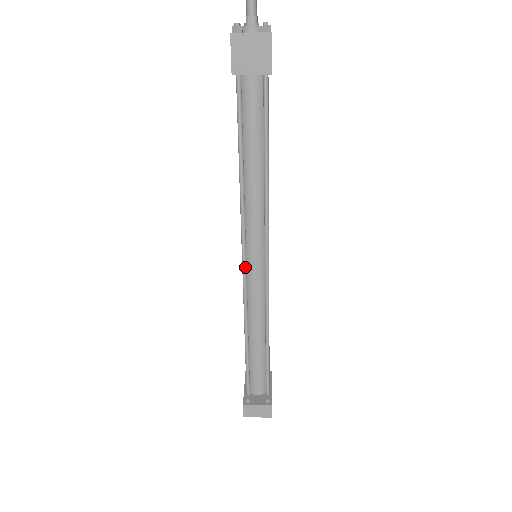
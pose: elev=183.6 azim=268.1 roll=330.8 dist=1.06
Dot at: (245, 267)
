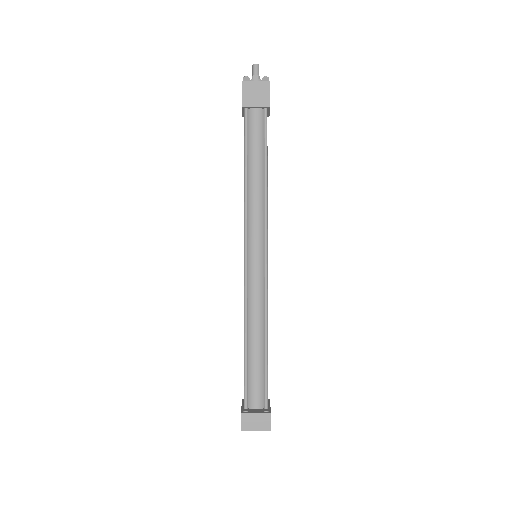
Dot at: (247, 261)
